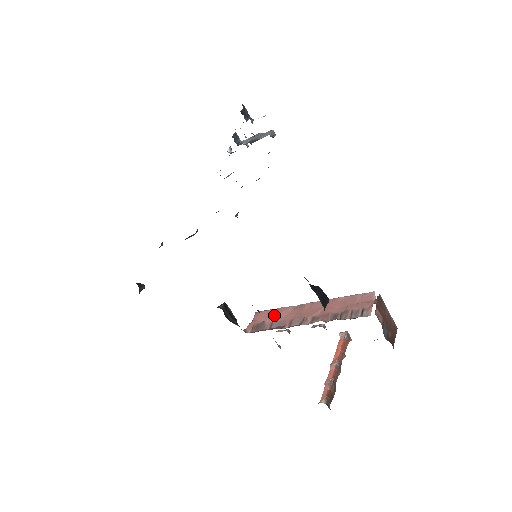
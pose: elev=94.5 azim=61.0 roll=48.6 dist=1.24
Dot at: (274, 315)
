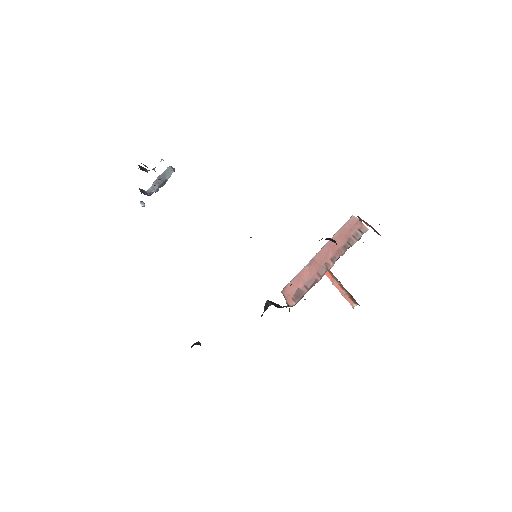
Dot at: (300, 281)
